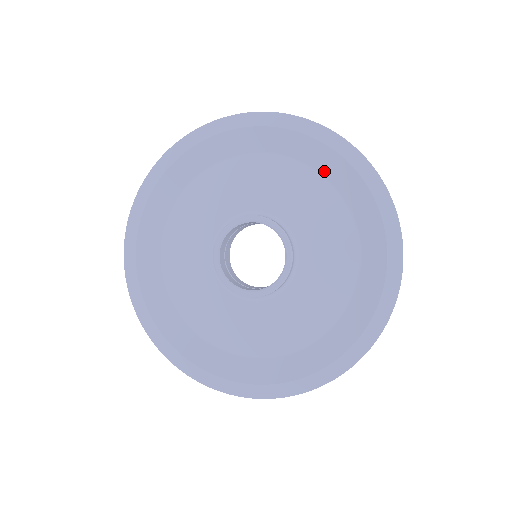
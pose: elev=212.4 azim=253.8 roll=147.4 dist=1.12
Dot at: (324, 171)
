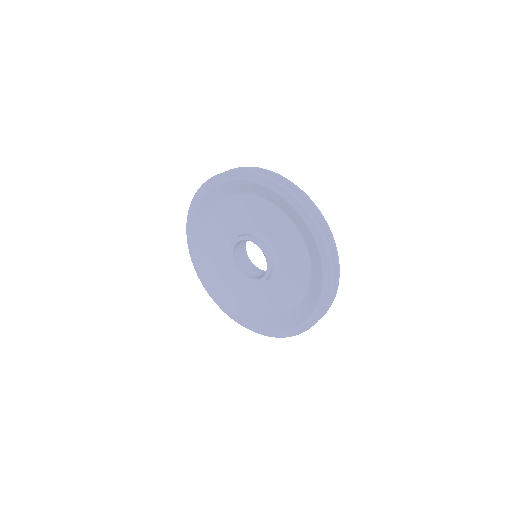
Dot at: (246, 192)
